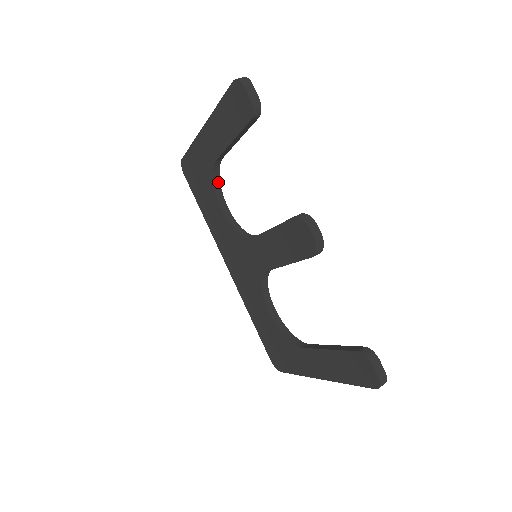
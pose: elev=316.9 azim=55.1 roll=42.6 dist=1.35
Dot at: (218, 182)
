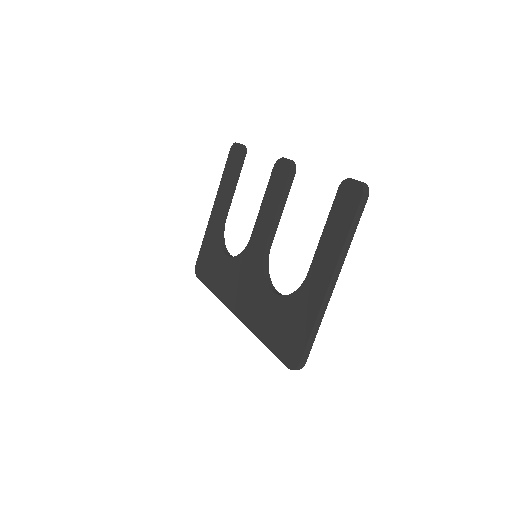
Dot at: (223, 242)
